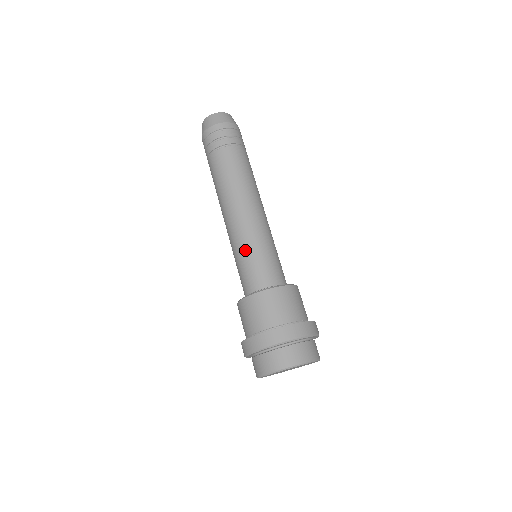
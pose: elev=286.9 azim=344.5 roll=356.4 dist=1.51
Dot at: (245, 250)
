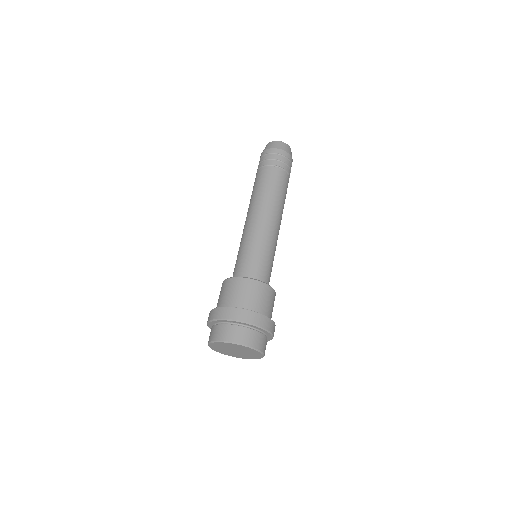
Dot at: (264, 247)
